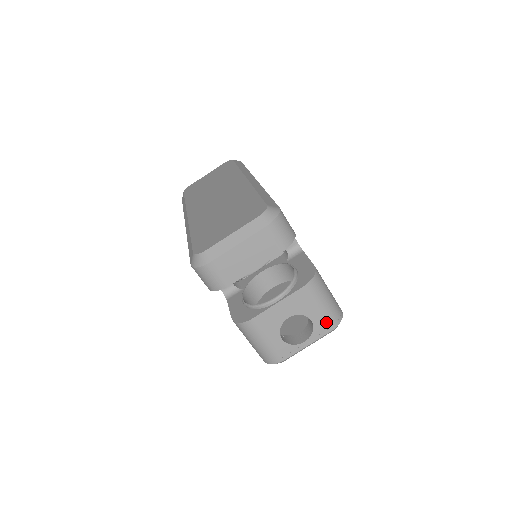
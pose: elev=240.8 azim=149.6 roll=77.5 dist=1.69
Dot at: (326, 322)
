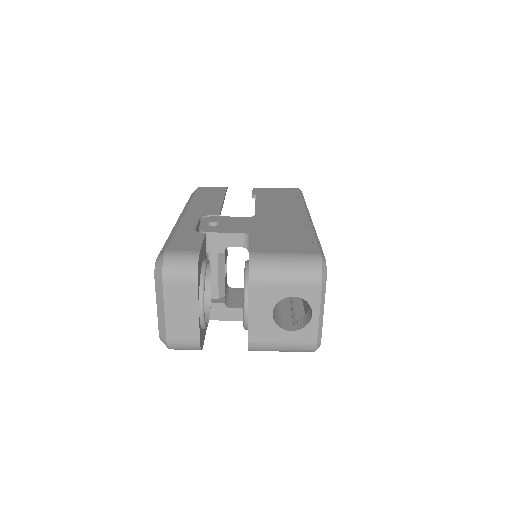
Dot at: (307, 285)
